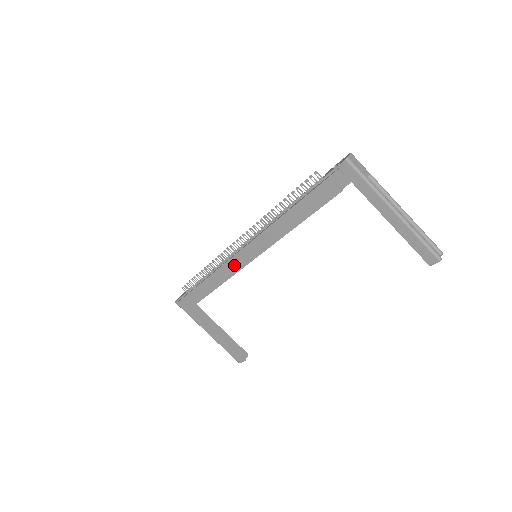
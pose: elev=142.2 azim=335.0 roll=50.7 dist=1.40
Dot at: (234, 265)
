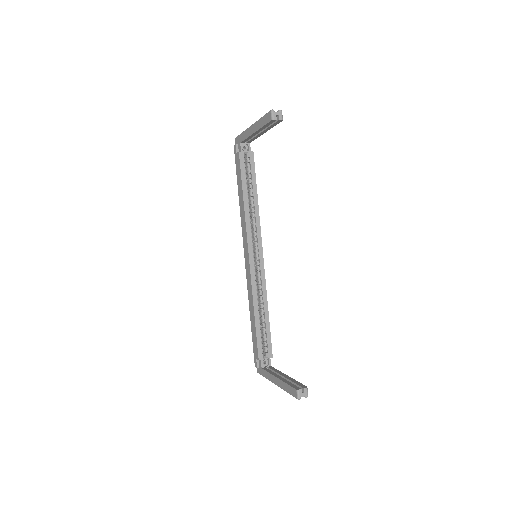
Dot at: (248, 275)
